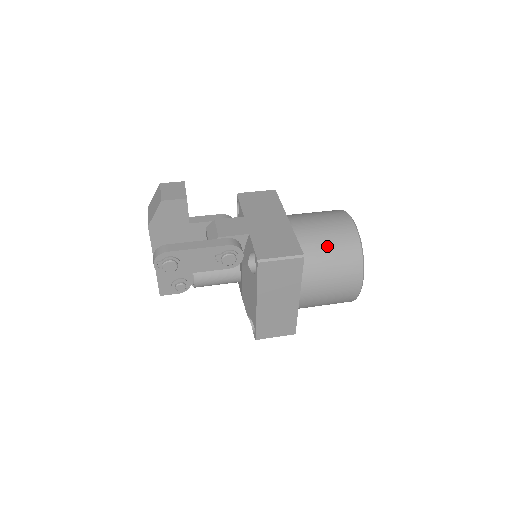
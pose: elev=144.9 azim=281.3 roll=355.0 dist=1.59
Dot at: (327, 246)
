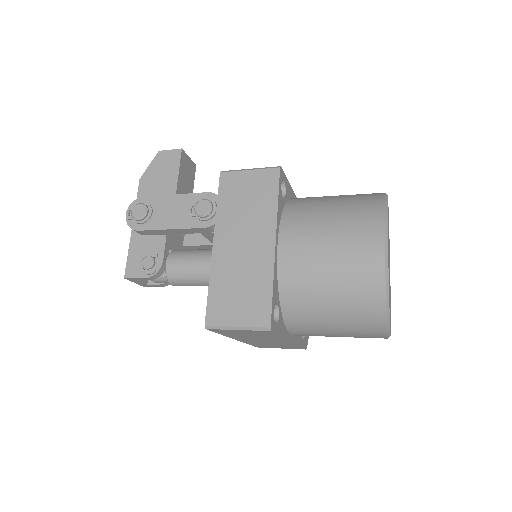
Dot at: (333, 197)
